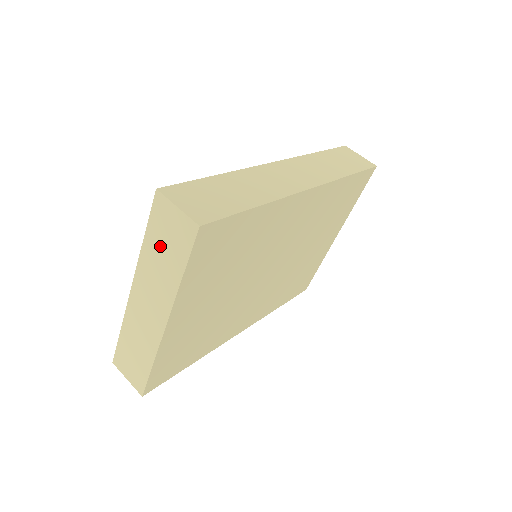
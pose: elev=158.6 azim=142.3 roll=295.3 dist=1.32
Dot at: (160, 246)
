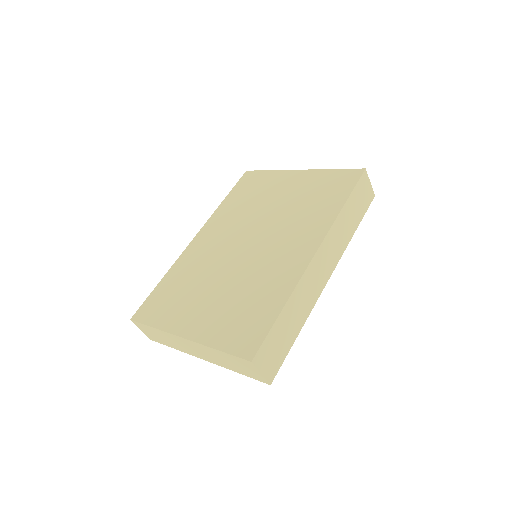
Dot at: (230, 361)
